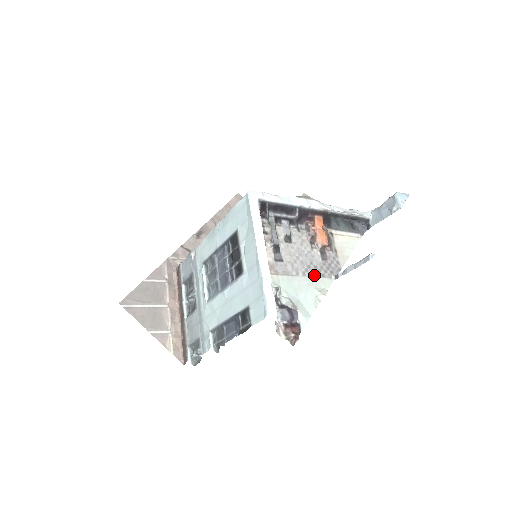
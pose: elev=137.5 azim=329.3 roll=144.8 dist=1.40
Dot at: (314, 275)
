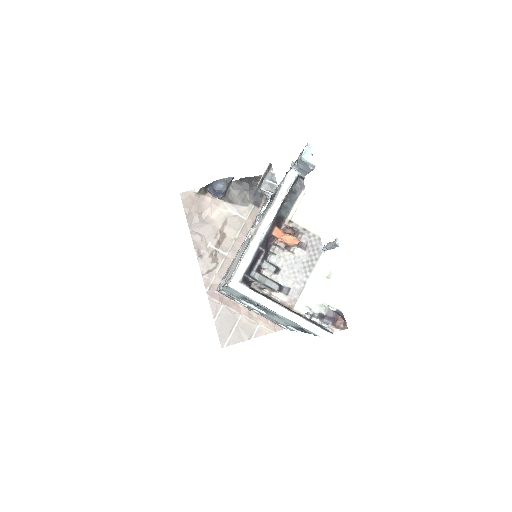
Dot at: (312, 268)
